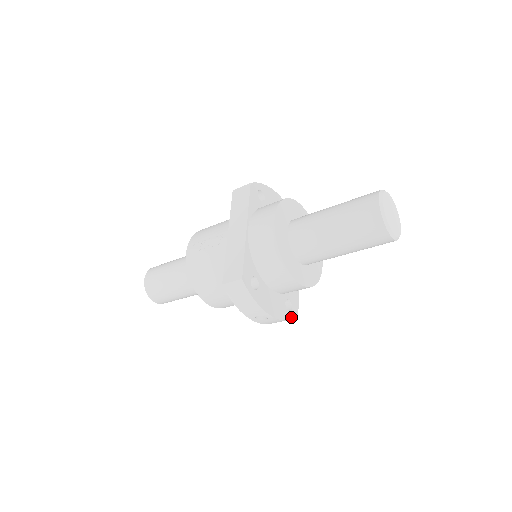
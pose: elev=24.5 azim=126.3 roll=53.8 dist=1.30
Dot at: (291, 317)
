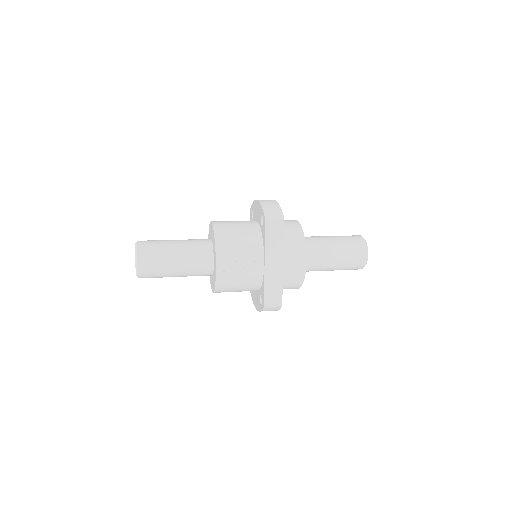
Dot at: occluded
